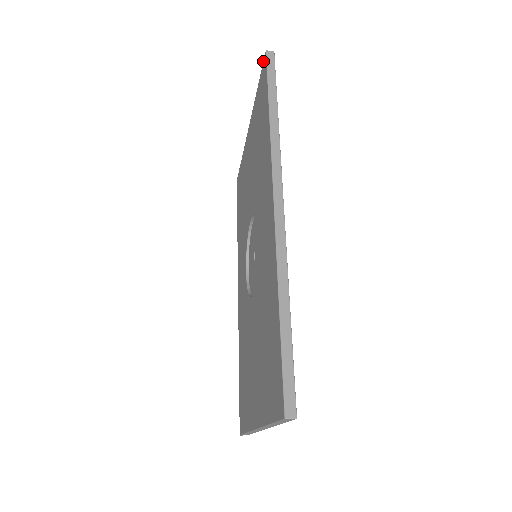
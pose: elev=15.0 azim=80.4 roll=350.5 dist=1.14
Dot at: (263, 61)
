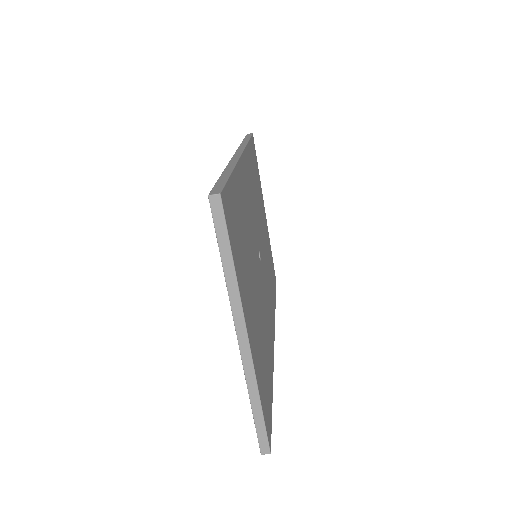
Dot at: occluded
